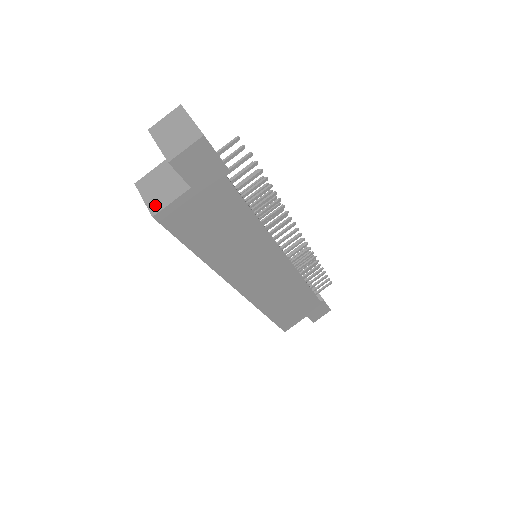
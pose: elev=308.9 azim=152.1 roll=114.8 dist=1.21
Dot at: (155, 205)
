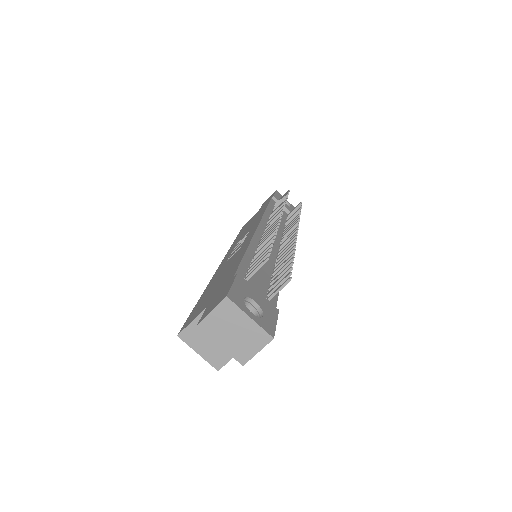
Dot at: (216, 360)
